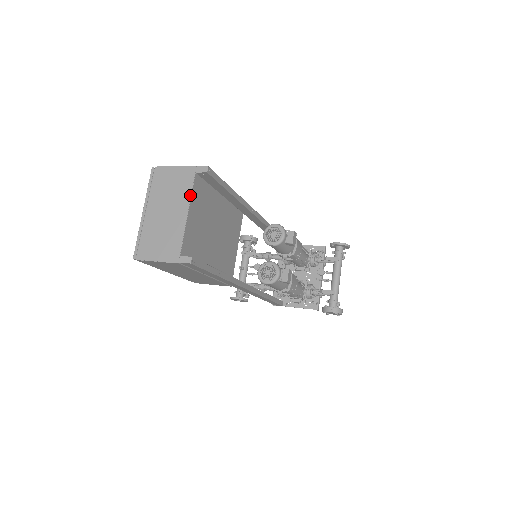
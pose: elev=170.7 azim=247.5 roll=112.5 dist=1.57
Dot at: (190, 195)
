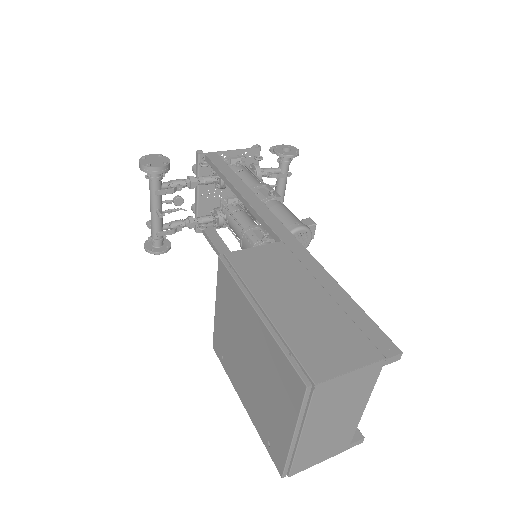
Dot at: (371, 392)
